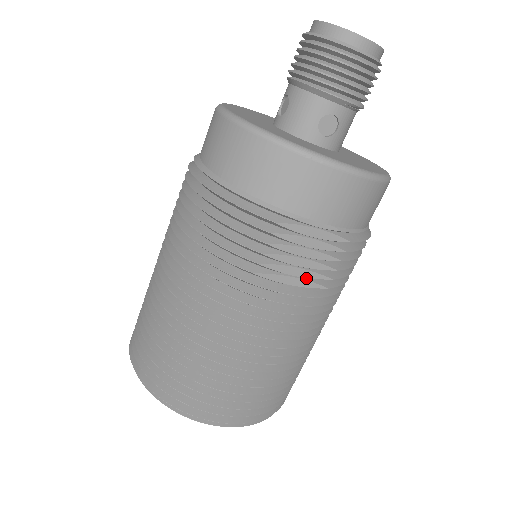
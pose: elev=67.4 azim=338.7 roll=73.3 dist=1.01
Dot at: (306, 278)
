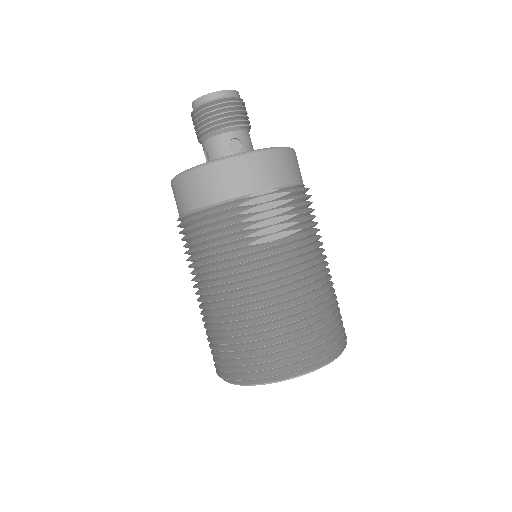
Dot at: (282, 231)
